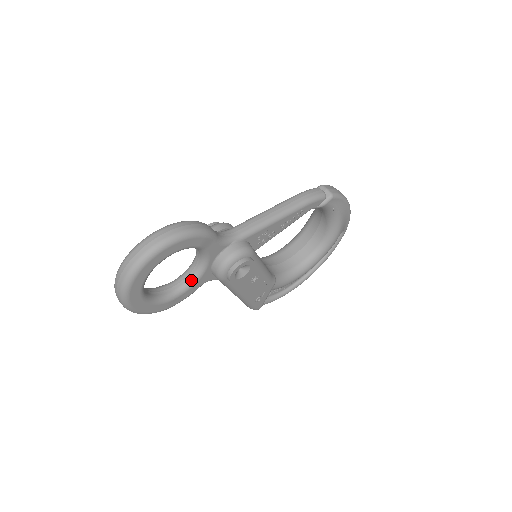
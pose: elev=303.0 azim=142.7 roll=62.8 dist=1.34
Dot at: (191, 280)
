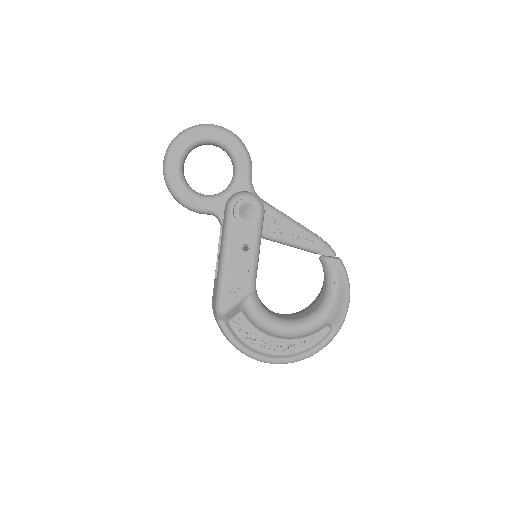
Dot at: (210, 196)
